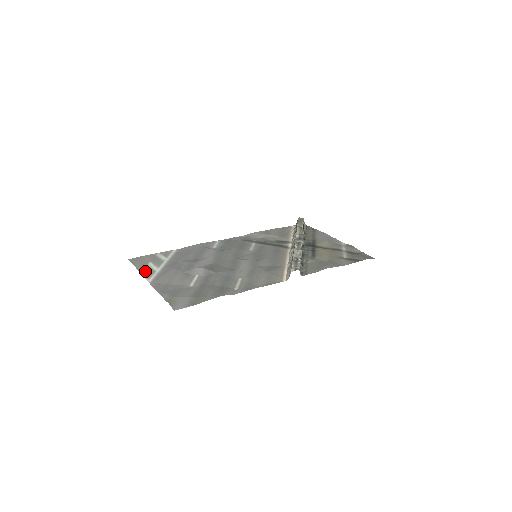
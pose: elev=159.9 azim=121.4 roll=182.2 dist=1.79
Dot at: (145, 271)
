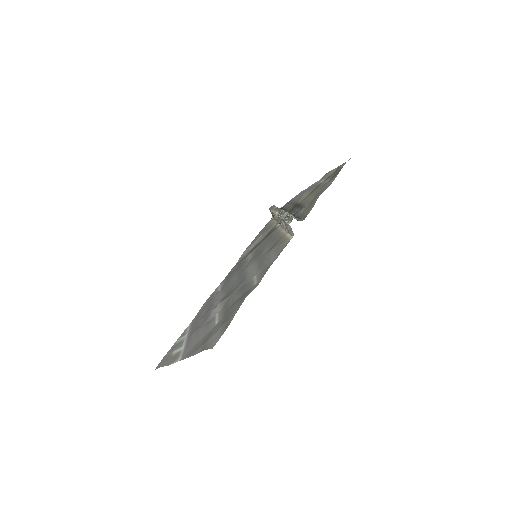
Dot at: (172, 360)
